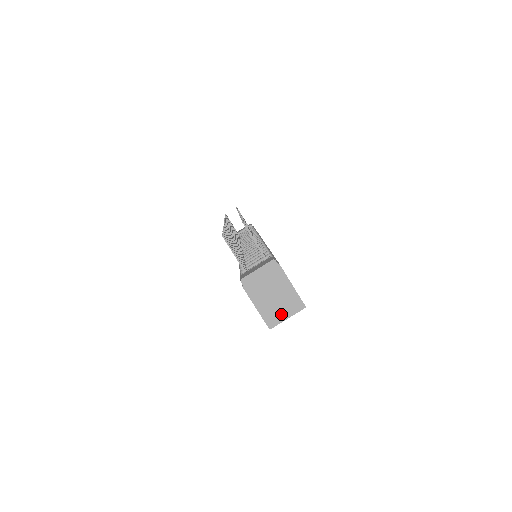
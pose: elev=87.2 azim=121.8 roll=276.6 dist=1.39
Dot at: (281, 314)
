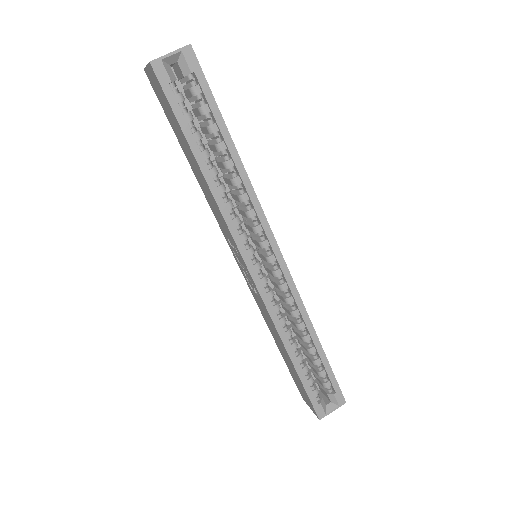
Dot at: (166, 55)
